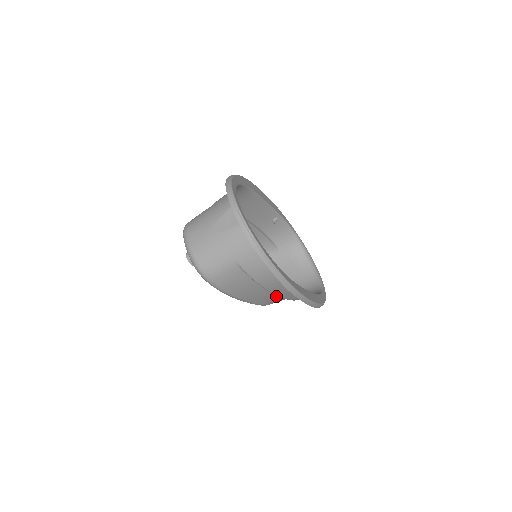
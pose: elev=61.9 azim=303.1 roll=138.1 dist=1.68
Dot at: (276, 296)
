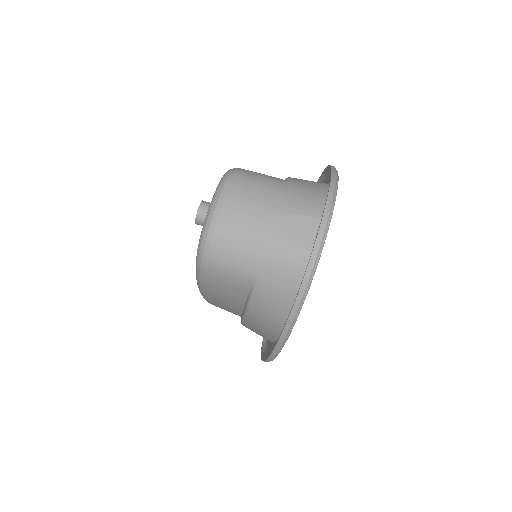
Dot at: occluded
